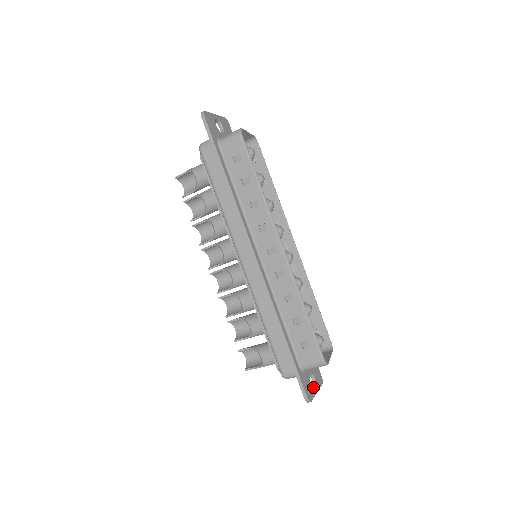
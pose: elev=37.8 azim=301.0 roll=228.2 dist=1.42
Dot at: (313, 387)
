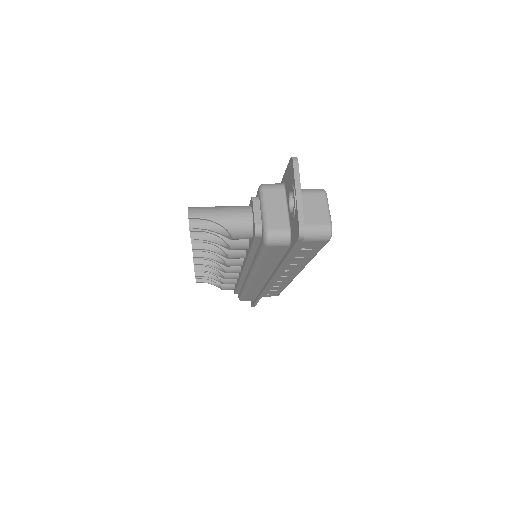
Dot at: occluded
